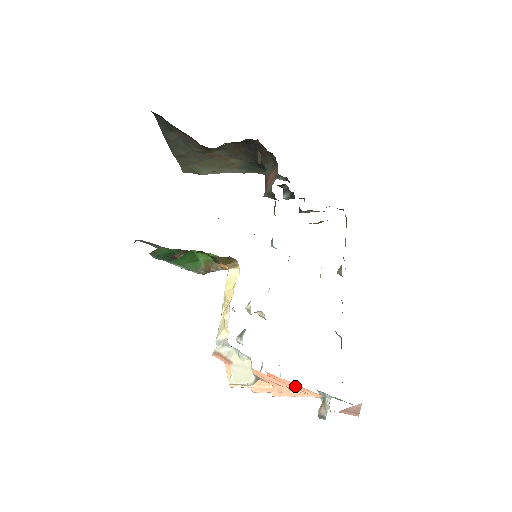
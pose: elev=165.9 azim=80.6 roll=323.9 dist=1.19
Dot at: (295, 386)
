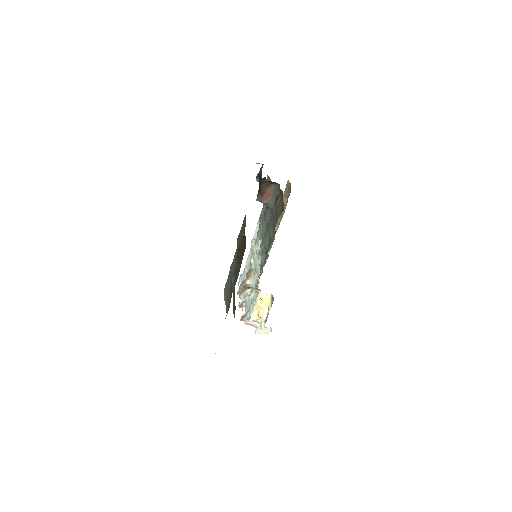
Dot at: occluded
